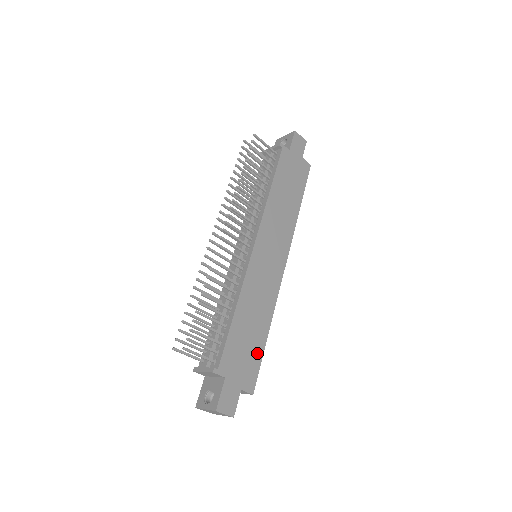
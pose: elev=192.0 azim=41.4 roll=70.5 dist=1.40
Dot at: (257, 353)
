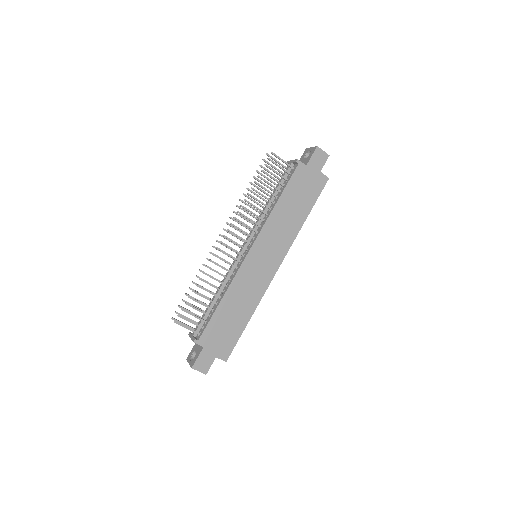
Dot at: (236, 333)
